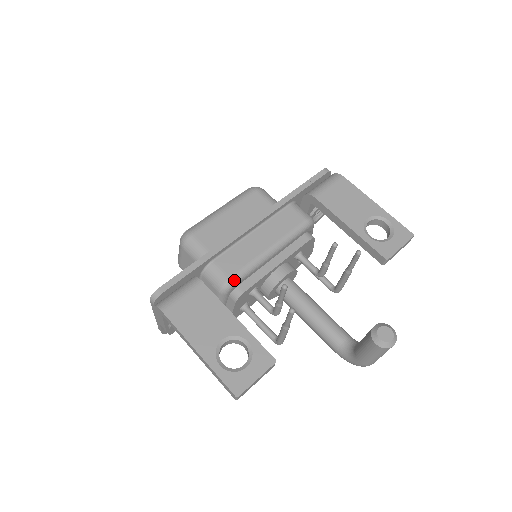
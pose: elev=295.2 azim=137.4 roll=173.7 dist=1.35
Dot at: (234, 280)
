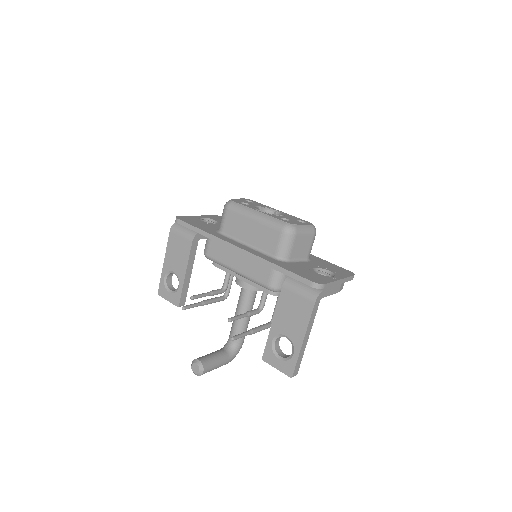
Dot at: (208, 258)
